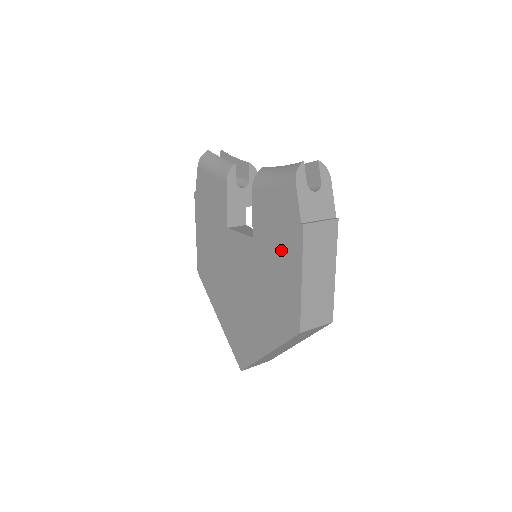
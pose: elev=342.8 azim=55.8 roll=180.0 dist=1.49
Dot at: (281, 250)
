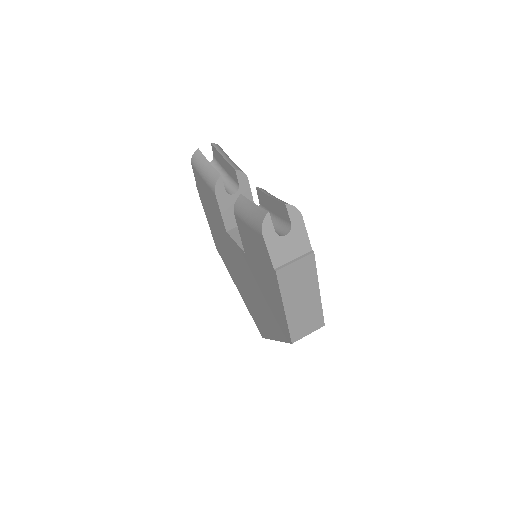
Dot at: (266, 278)
